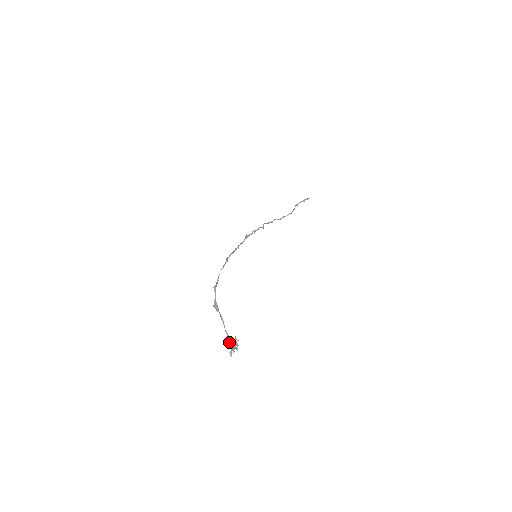
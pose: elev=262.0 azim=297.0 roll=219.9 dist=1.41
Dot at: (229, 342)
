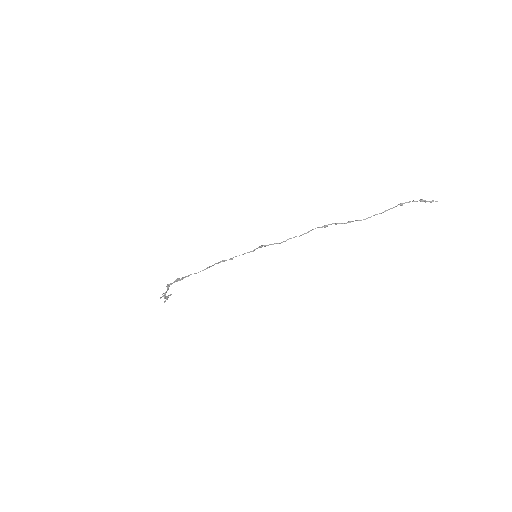
Dot at: (164, 295)
